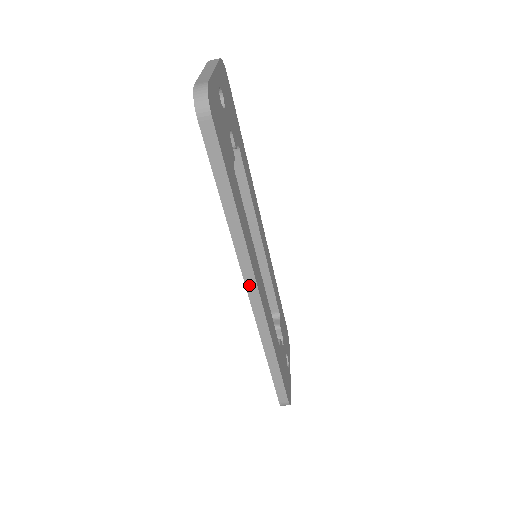
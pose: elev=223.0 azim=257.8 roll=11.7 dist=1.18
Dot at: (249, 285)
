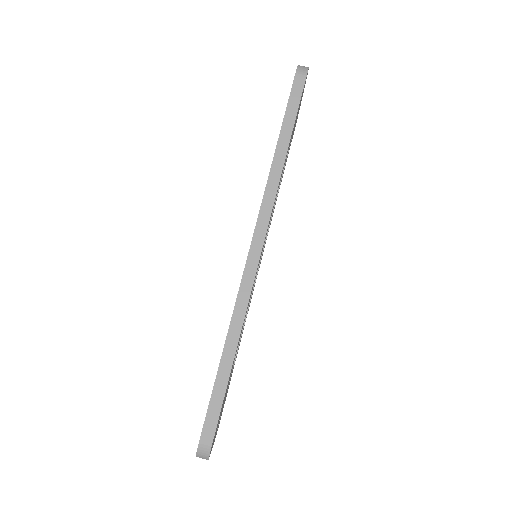
Dot at: (257, 234)
